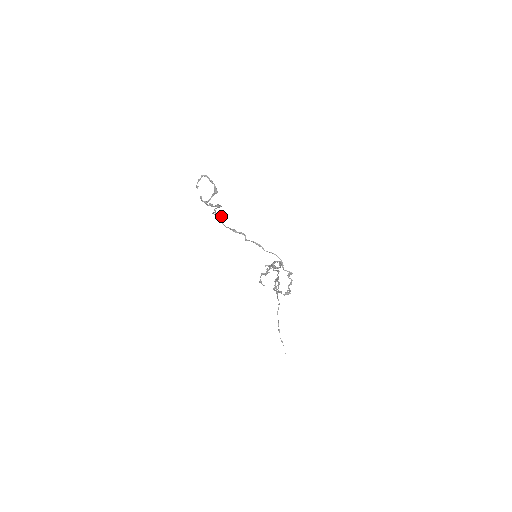
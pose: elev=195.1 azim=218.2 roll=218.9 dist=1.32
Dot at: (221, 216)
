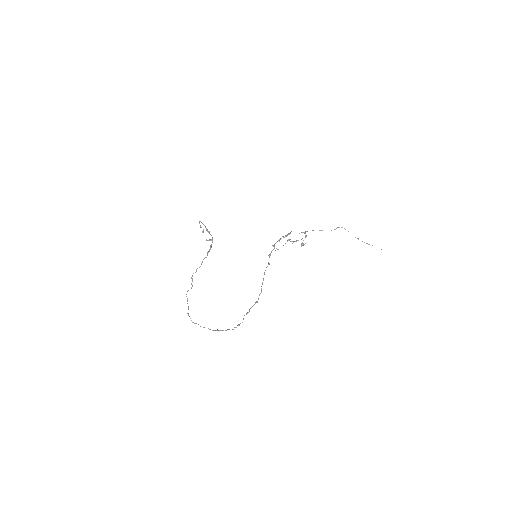
Dot at: (187, 298)
